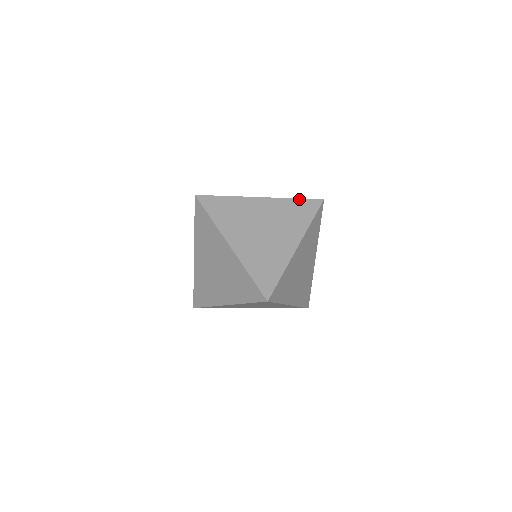
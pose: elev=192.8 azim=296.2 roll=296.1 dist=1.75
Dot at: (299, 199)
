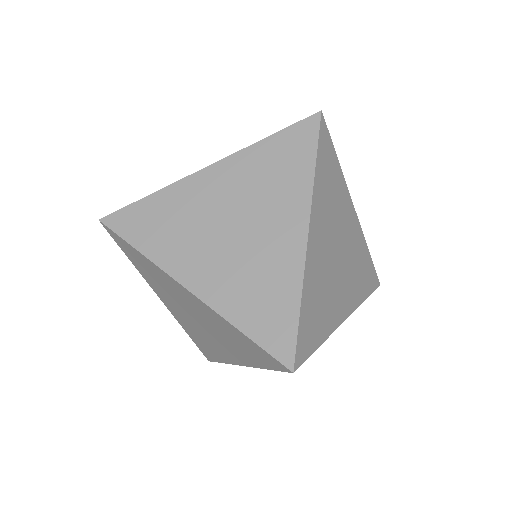
Dot at: (247, 338)
